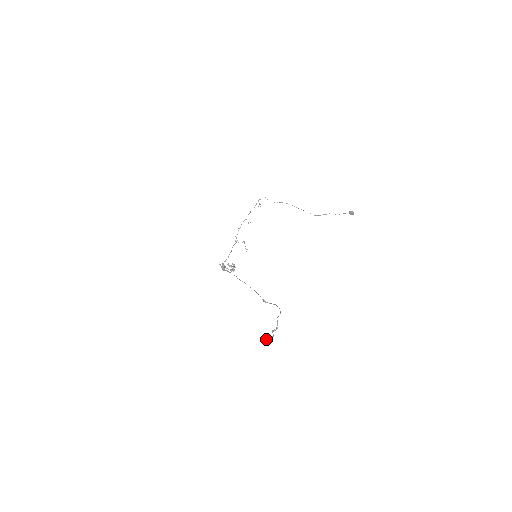
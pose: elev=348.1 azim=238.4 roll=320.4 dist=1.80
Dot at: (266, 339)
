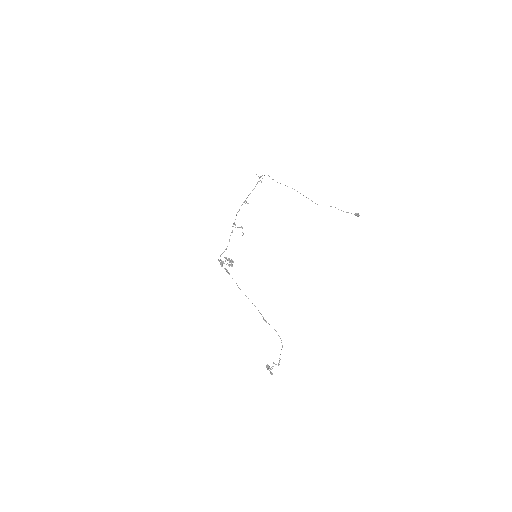
Dot at: (267, 369)
